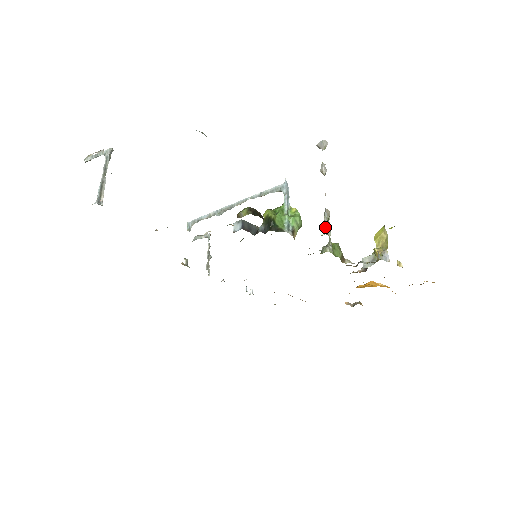
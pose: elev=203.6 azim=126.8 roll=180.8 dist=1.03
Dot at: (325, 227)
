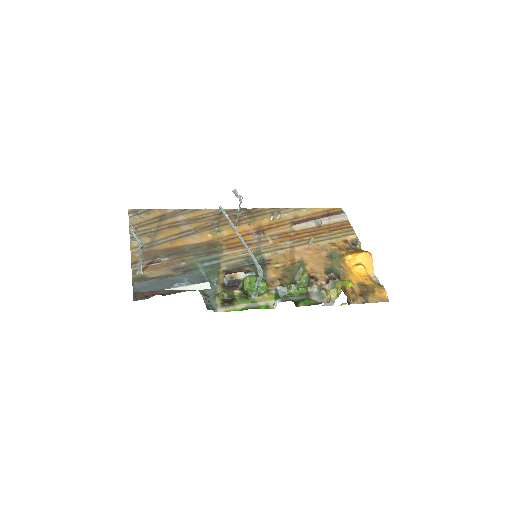
Dot at: (295, 278)
